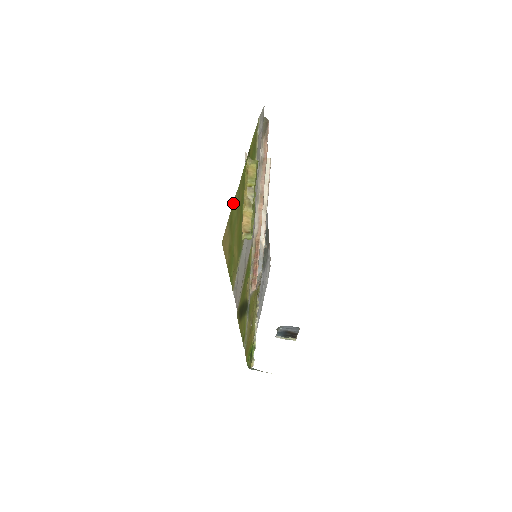
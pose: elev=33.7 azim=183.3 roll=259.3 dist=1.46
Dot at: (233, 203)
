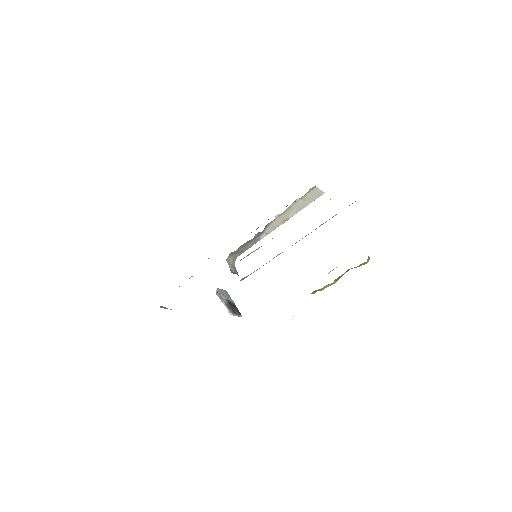
Dot at: occluded
